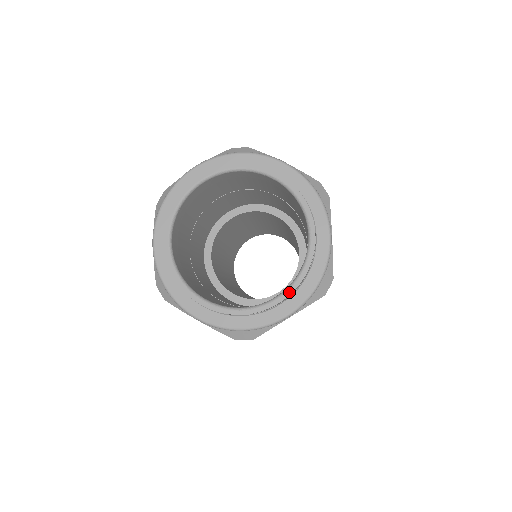
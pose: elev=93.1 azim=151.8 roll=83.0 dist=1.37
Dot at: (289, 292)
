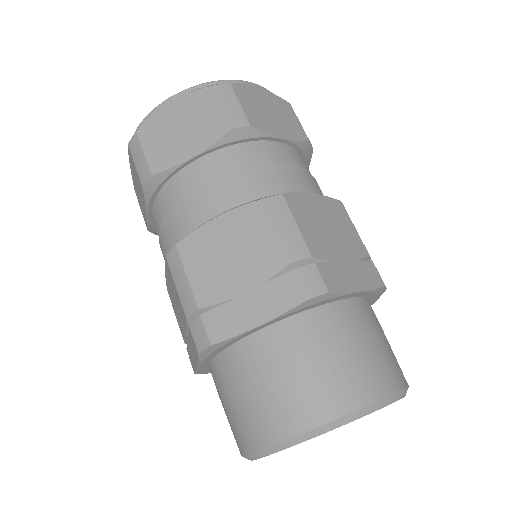
Dot at: occluded
